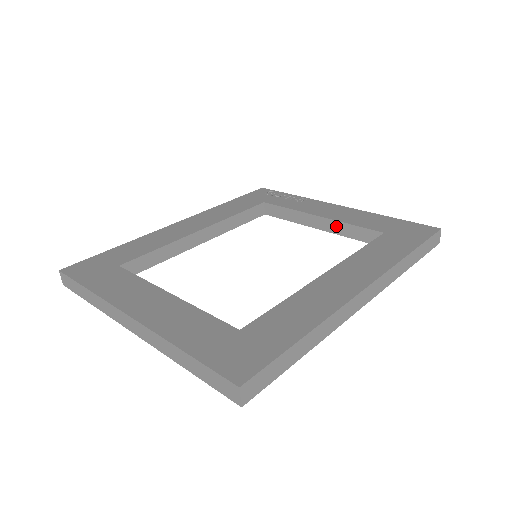
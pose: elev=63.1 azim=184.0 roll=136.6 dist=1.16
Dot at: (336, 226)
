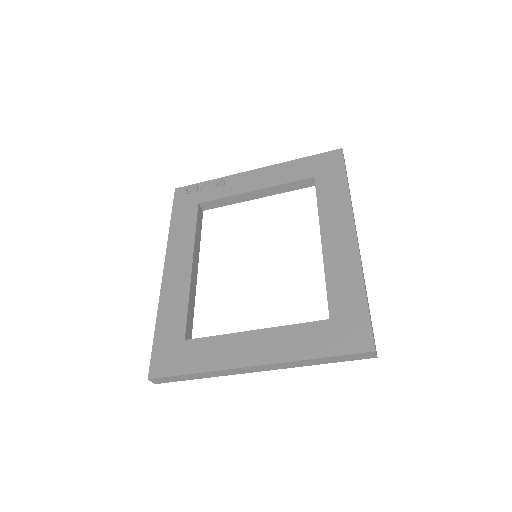
Dot at: (273, 190)
